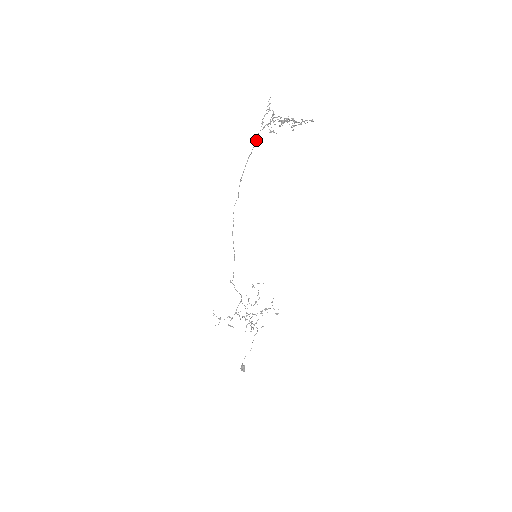
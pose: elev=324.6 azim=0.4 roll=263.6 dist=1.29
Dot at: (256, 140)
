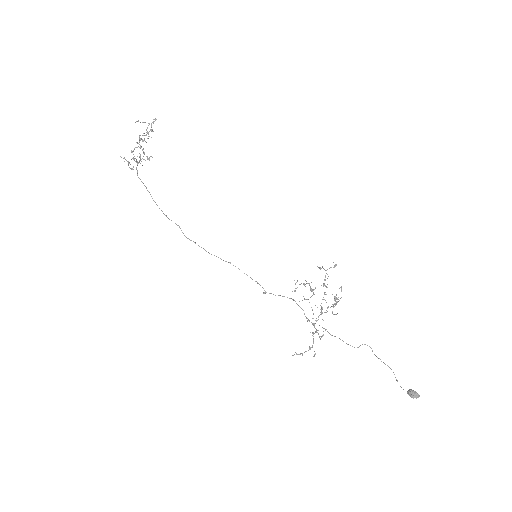
Dot at: occluded
